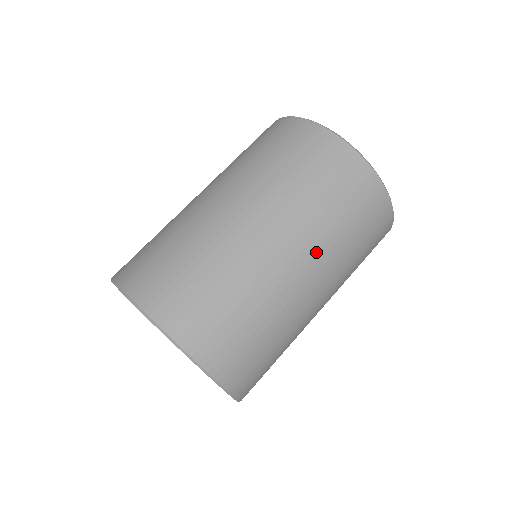
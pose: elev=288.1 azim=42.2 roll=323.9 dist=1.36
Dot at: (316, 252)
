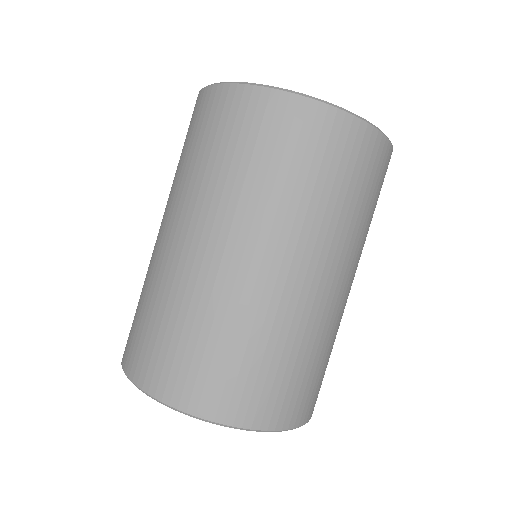
Dot at: (358, 260)
